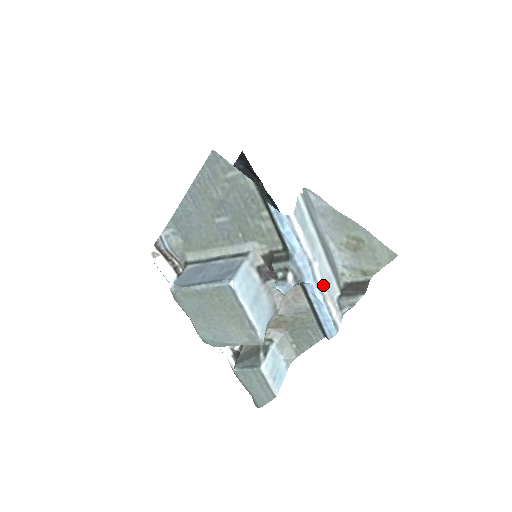
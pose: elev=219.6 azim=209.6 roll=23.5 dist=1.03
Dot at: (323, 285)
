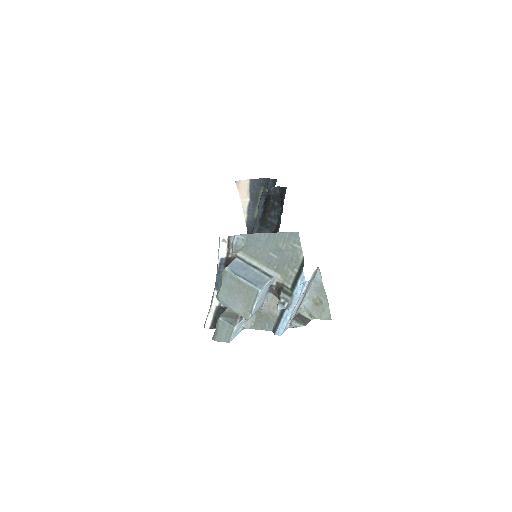
Dot at: (293, 313)
